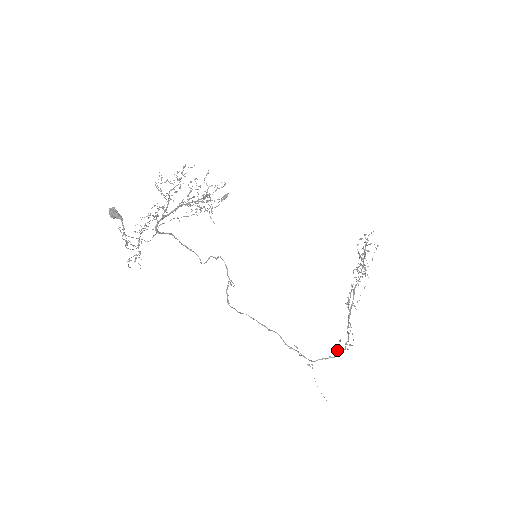
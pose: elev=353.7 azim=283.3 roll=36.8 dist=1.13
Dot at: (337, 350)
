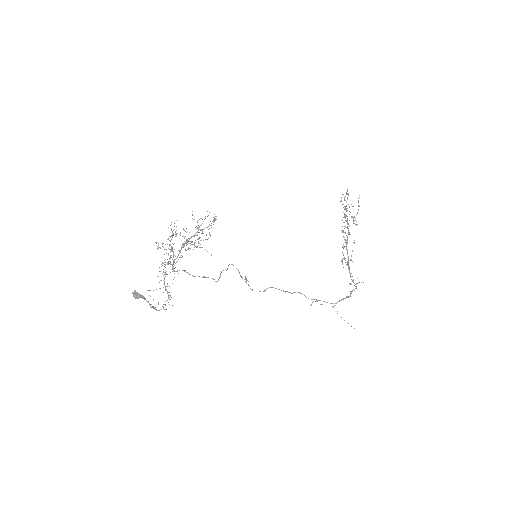
Dot at: (350, 291)
